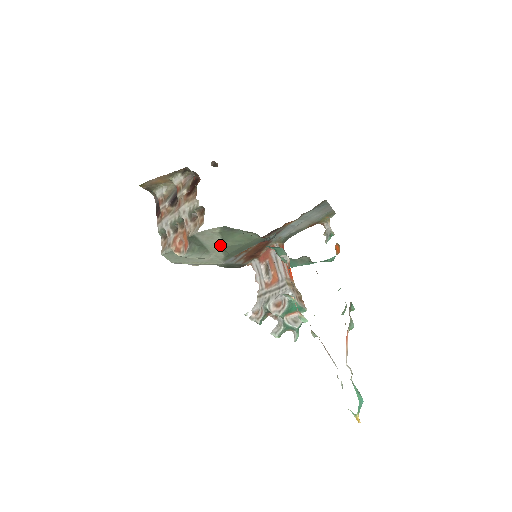
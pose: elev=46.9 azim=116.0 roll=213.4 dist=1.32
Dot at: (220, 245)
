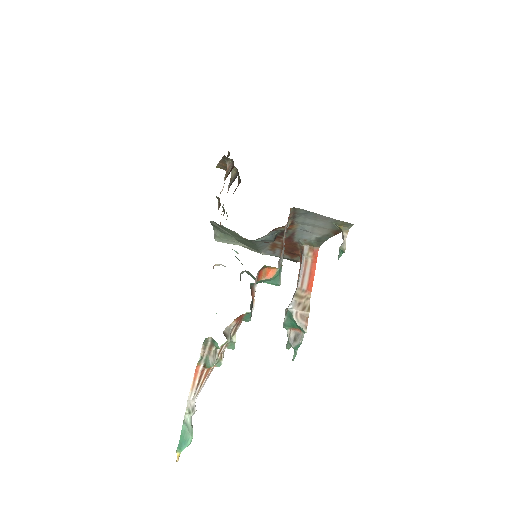
Dot at: occluded
